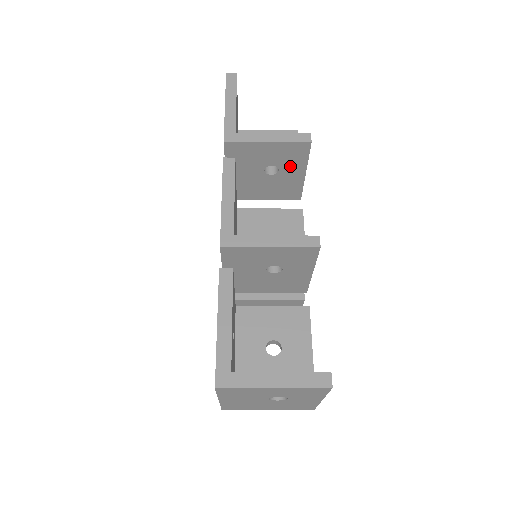
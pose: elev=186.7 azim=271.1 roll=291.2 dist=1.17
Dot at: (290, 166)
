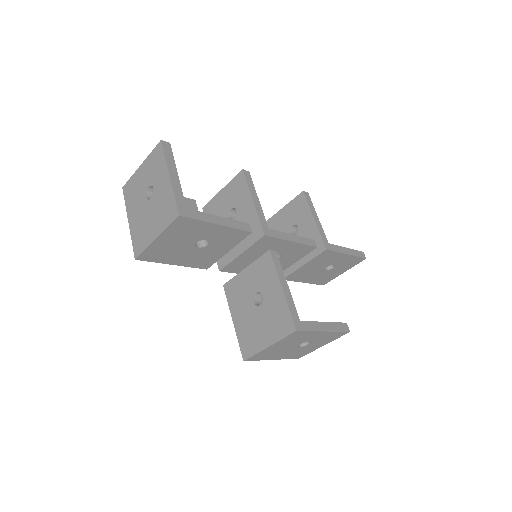
Dot at: (302, 219)
